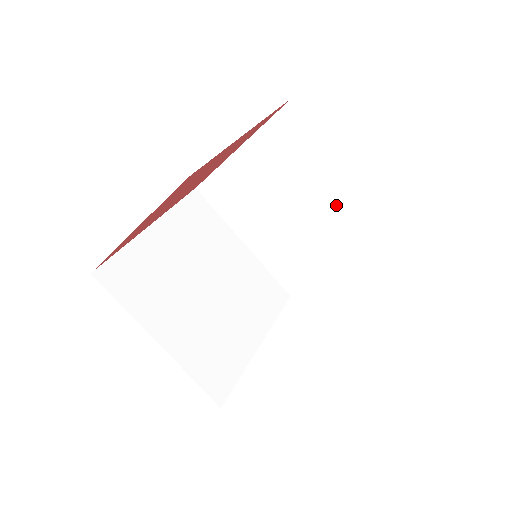
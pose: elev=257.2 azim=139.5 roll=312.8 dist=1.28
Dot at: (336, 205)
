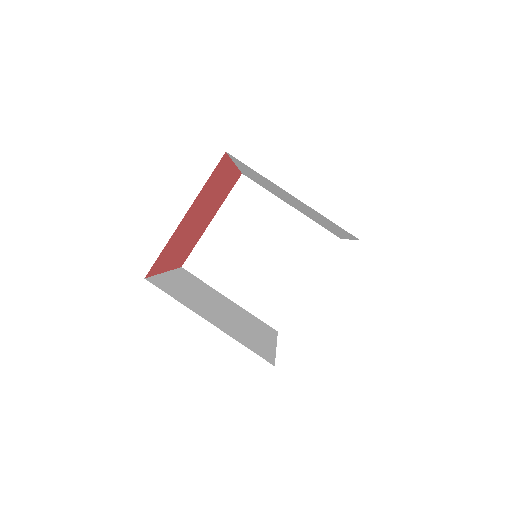
Dot at: (289, 234)
